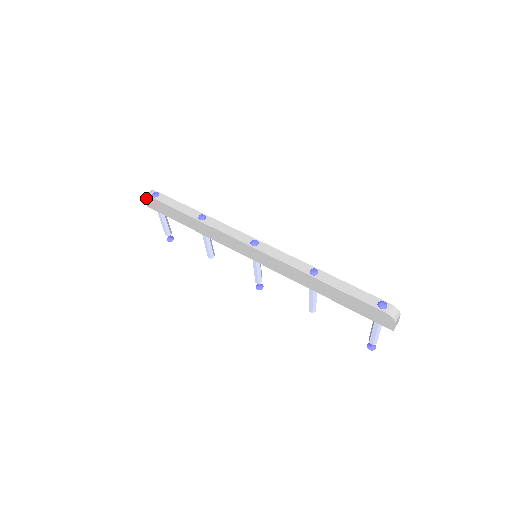
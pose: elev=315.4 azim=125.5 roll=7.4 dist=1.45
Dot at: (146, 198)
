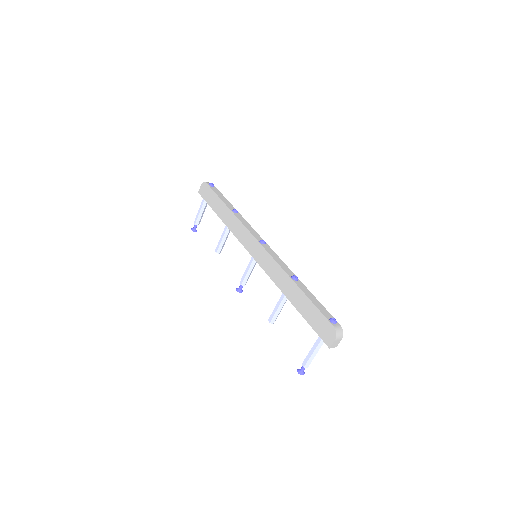
Dot at: (203, 184)
